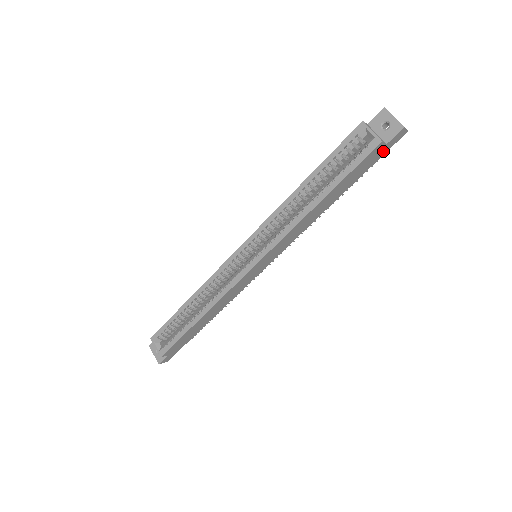
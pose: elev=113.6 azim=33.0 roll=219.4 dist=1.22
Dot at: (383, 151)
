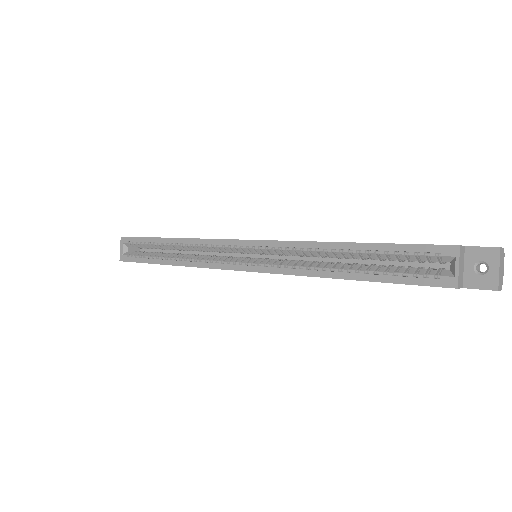
Dot at: occluded
